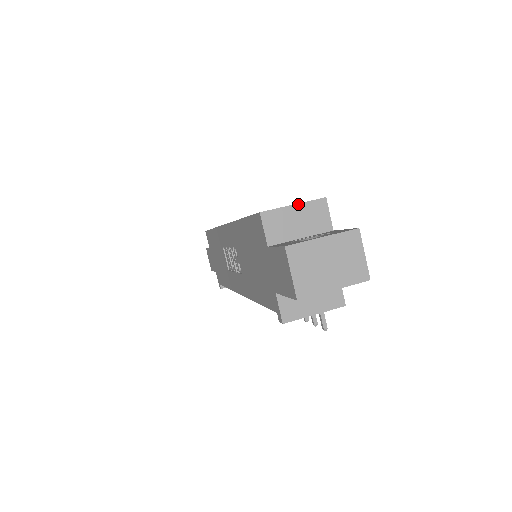
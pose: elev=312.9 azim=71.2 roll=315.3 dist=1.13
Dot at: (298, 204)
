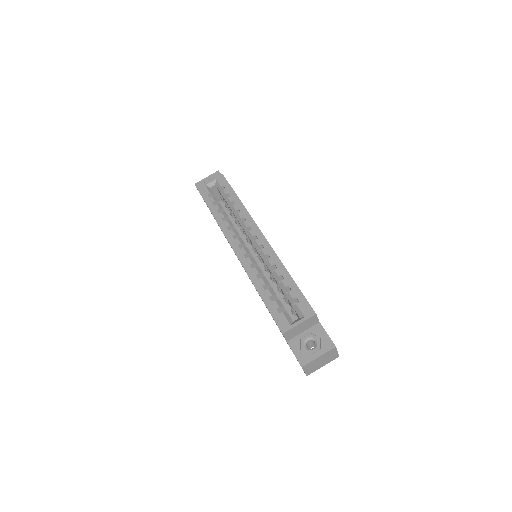
Dot at: (302, 323)
